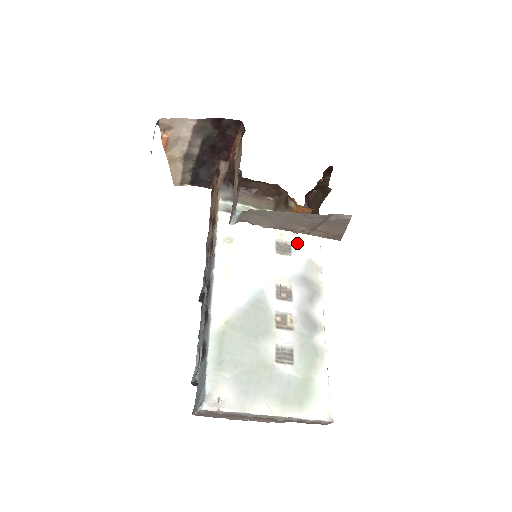
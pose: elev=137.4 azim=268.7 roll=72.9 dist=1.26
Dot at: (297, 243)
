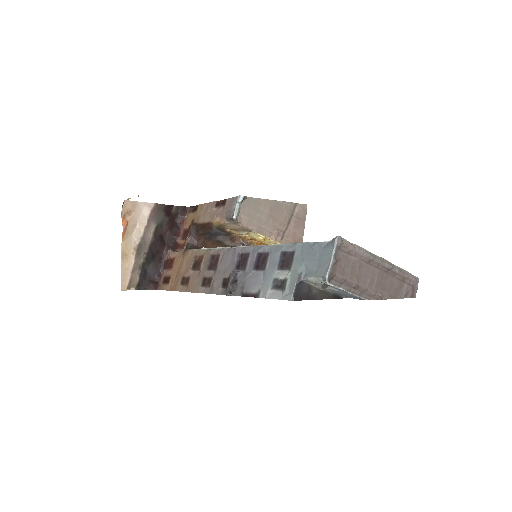
Dot at: occluded
